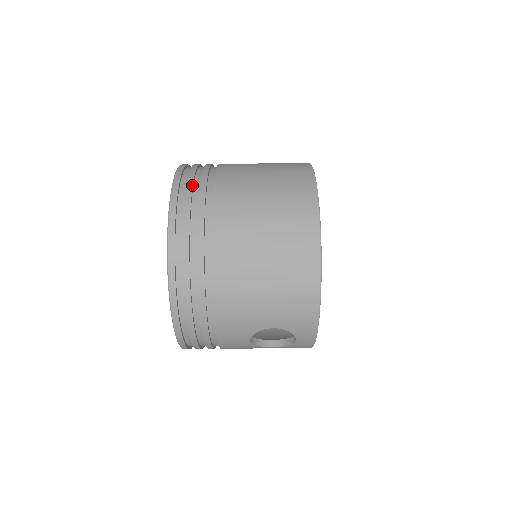
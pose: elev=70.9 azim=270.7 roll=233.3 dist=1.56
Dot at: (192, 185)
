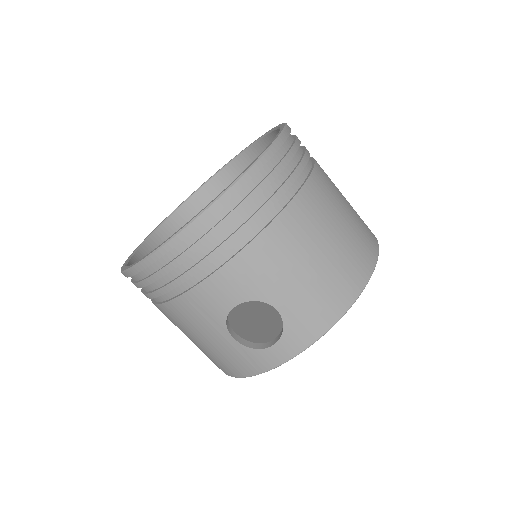
Dot at: occluded
